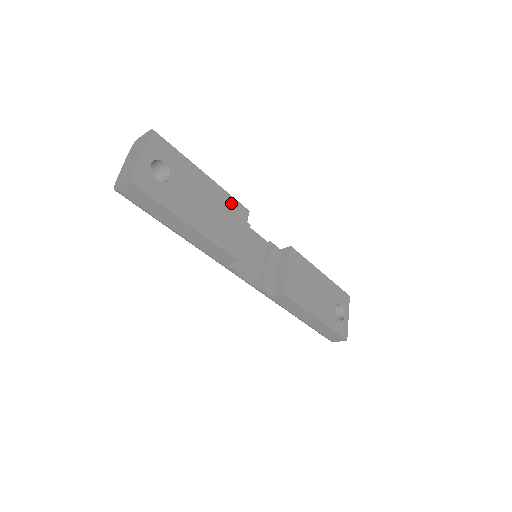
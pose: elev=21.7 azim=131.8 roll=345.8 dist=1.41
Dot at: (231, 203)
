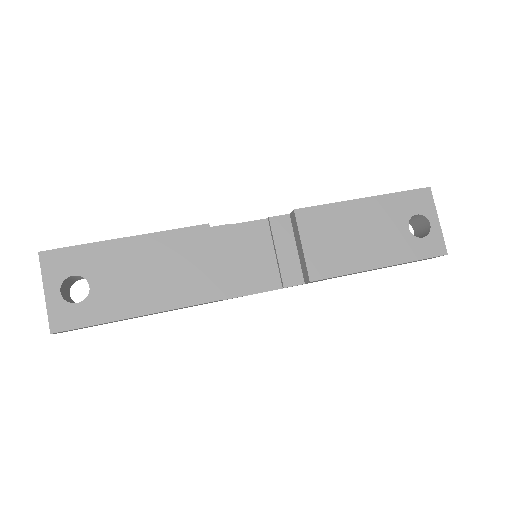
Dot at: (179, 239)
